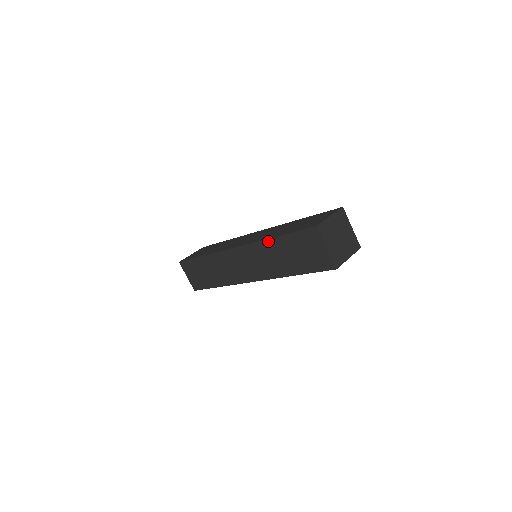
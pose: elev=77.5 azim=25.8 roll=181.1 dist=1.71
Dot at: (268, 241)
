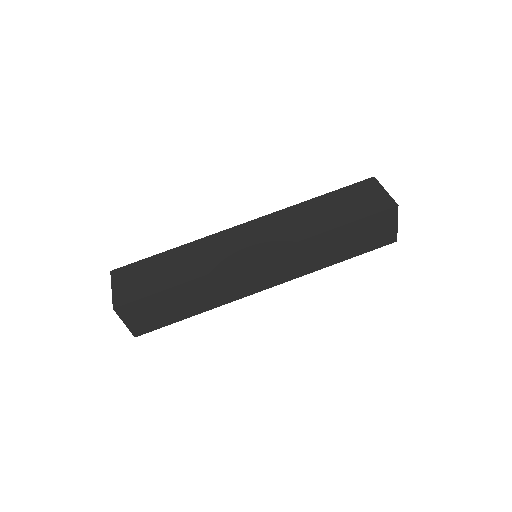
Dot at: (304, 203)
